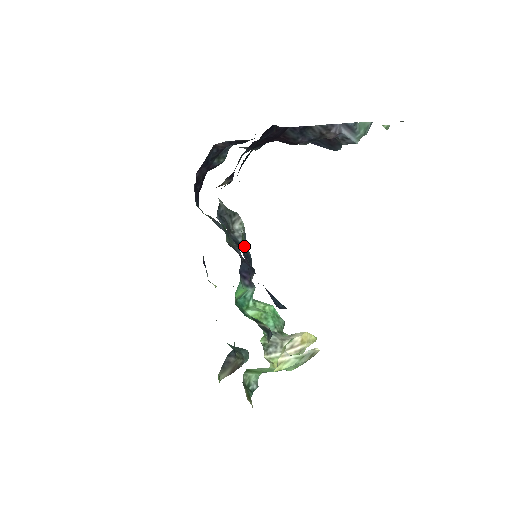
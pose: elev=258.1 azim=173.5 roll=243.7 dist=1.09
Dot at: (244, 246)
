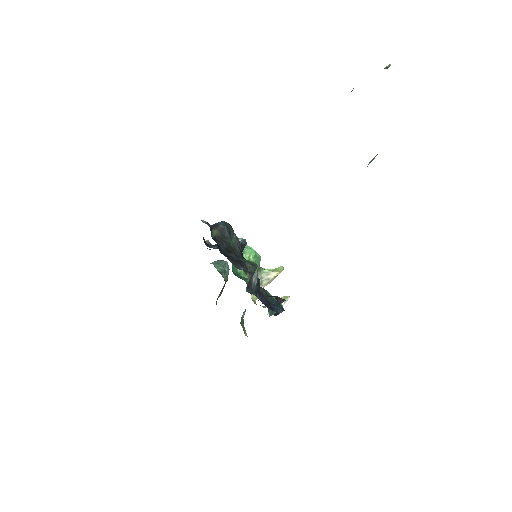
Dot at: (269, 316)
